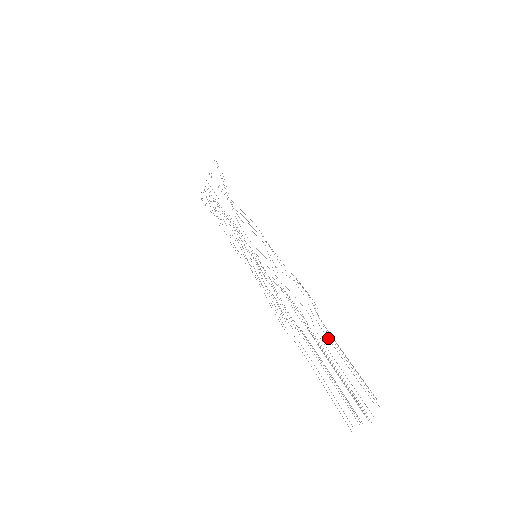
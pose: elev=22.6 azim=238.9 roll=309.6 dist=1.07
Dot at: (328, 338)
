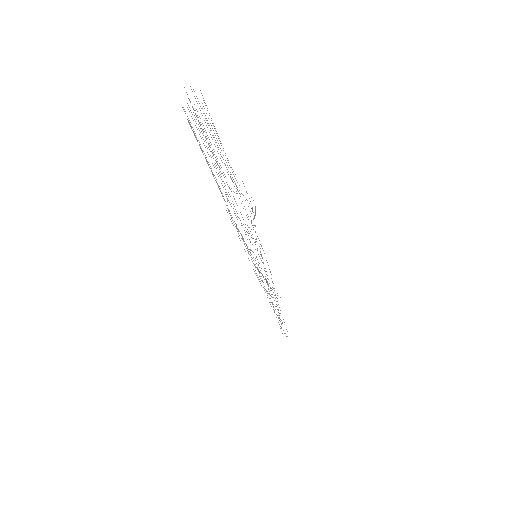
Dot at: occluded
